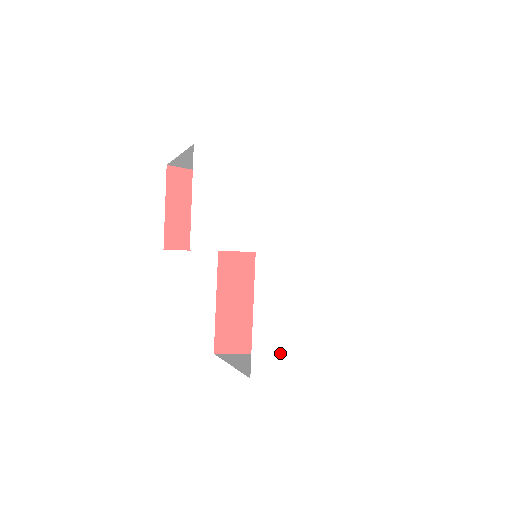
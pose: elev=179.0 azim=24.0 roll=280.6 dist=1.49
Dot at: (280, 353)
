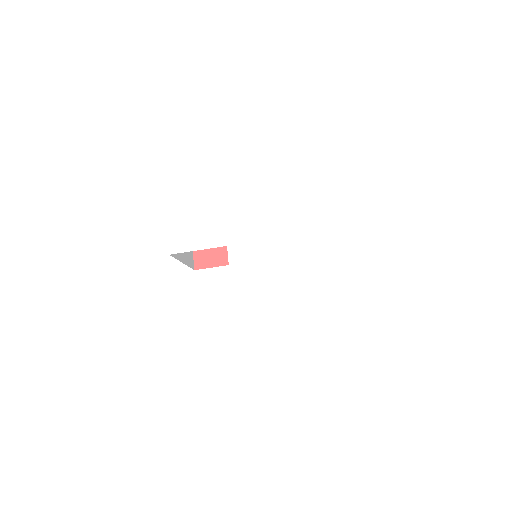
Dot at: (265, 335)
